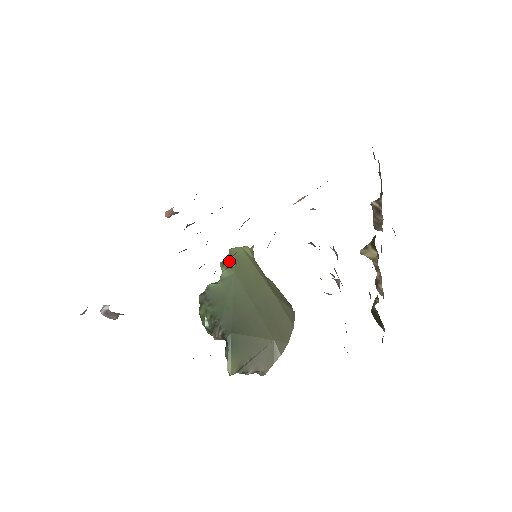
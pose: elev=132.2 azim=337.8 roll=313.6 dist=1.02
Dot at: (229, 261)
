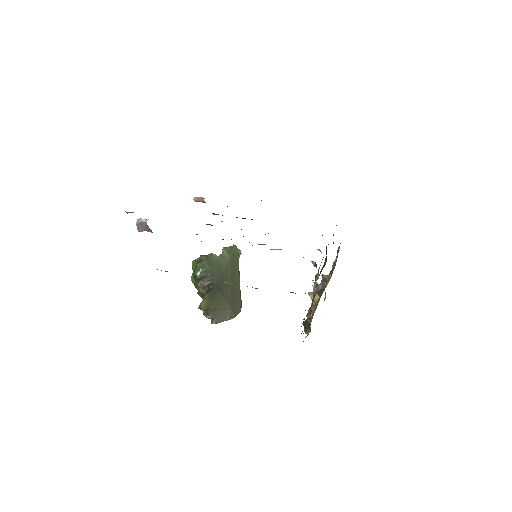
Dot at: (230, 250)
